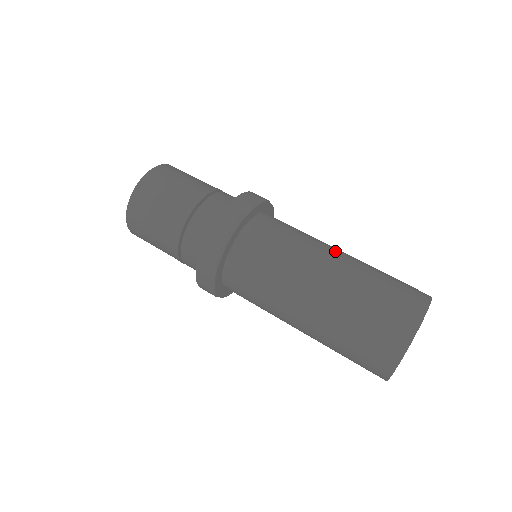
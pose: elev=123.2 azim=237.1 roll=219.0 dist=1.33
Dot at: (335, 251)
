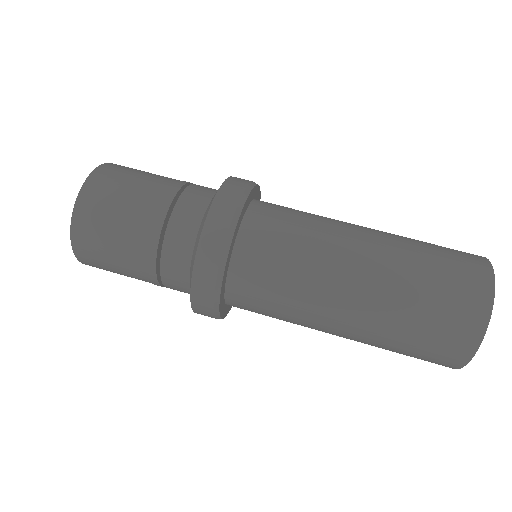
Dot at: (359, 238)
